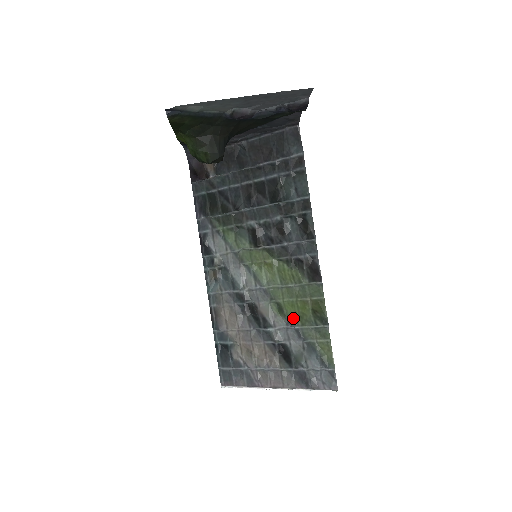
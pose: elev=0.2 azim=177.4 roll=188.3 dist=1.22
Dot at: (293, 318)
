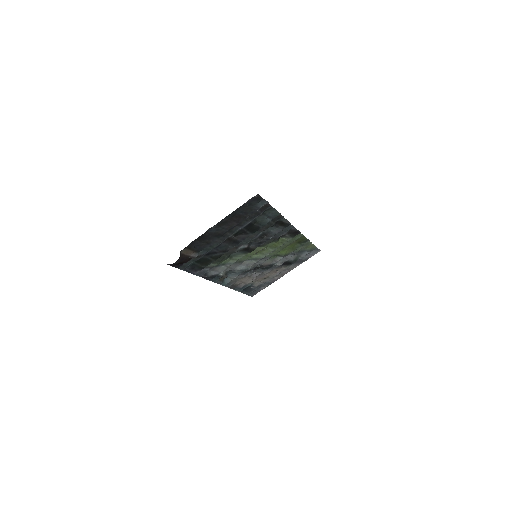
Dot at: (288, 253)
